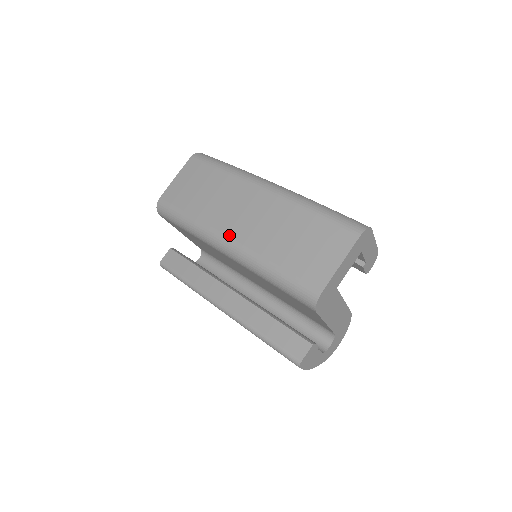
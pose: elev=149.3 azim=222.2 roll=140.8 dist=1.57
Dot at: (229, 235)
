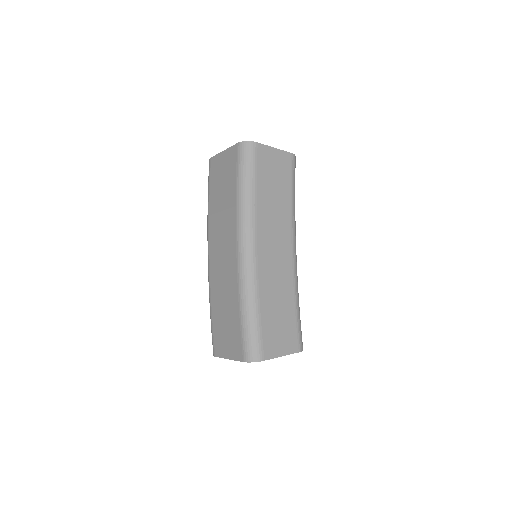
Dot at: (210, 257)
